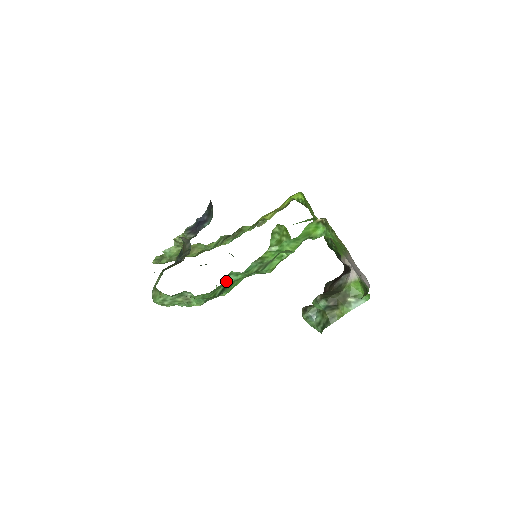
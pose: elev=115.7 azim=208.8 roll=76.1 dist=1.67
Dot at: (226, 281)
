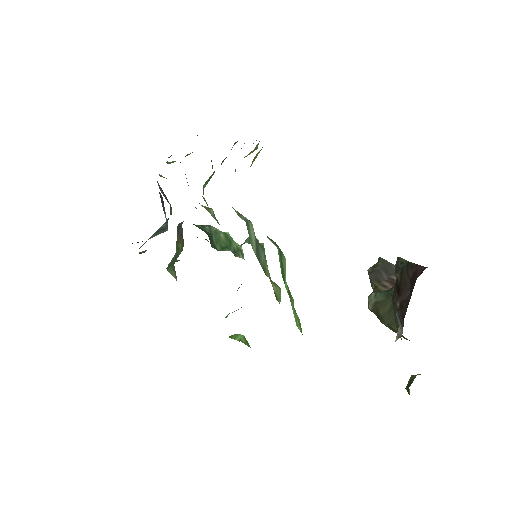
Dot at: occluded
